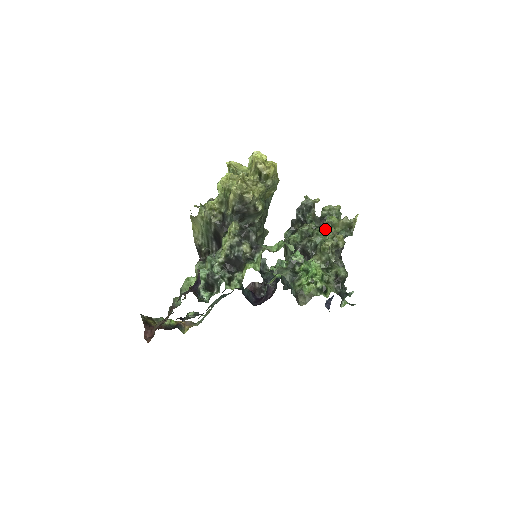
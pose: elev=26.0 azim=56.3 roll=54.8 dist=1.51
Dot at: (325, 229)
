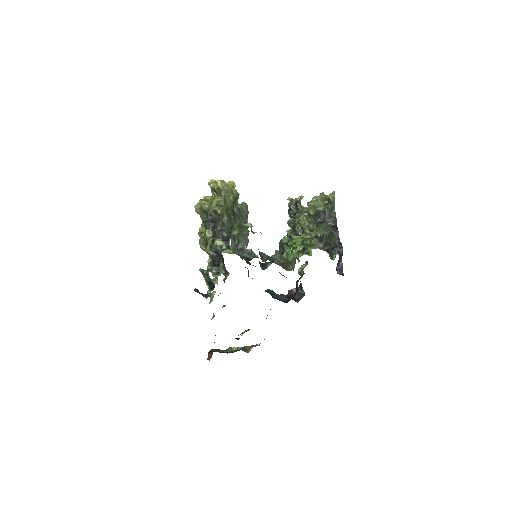
Dot at: occluded
